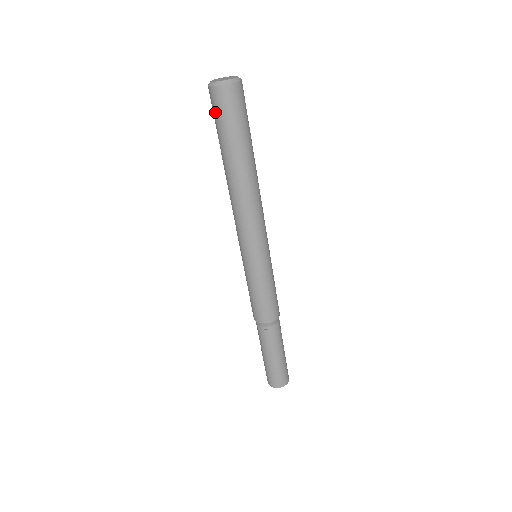
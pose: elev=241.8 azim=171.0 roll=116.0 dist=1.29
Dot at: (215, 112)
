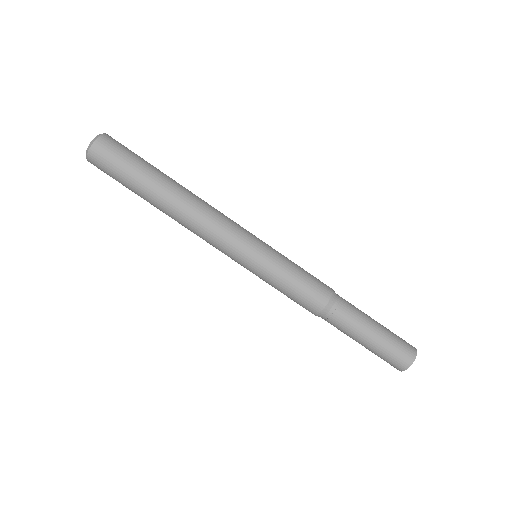
Dot at: (110, 163)
